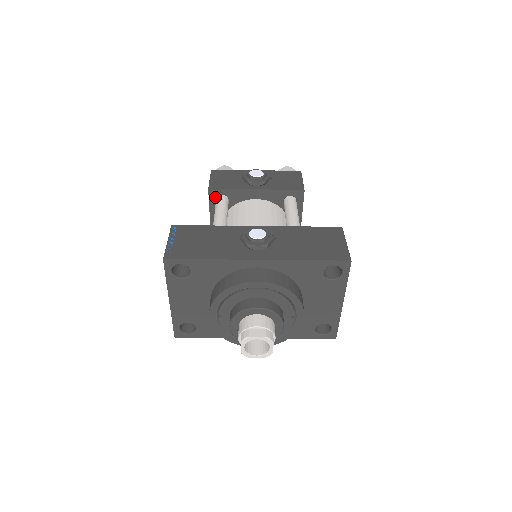
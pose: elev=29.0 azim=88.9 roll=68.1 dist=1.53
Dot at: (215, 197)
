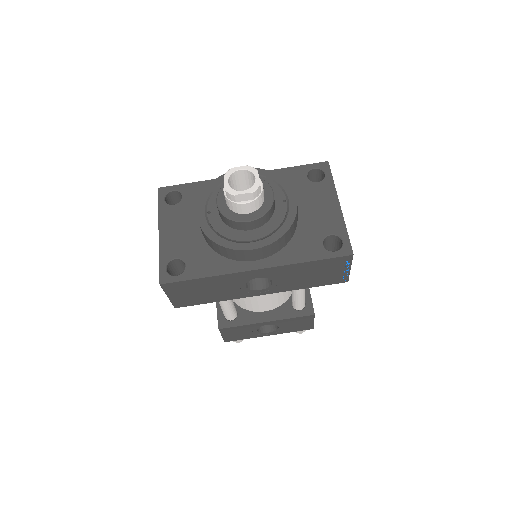
Dot at: occluded
